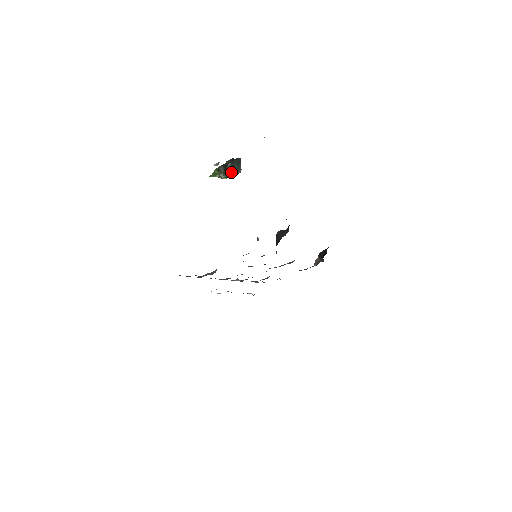
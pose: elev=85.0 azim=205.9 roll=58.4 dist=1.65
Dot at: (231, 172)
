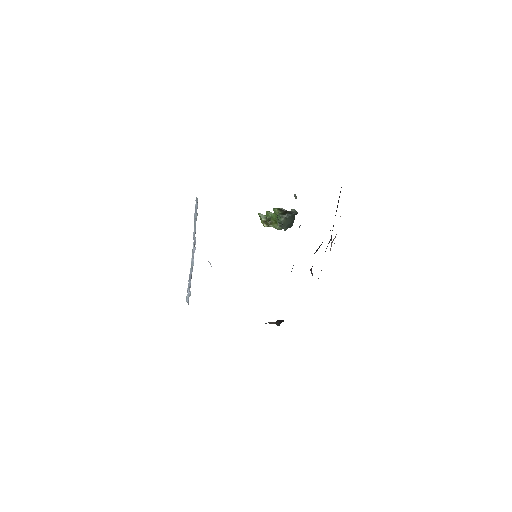
Dot at: (286, 218)
